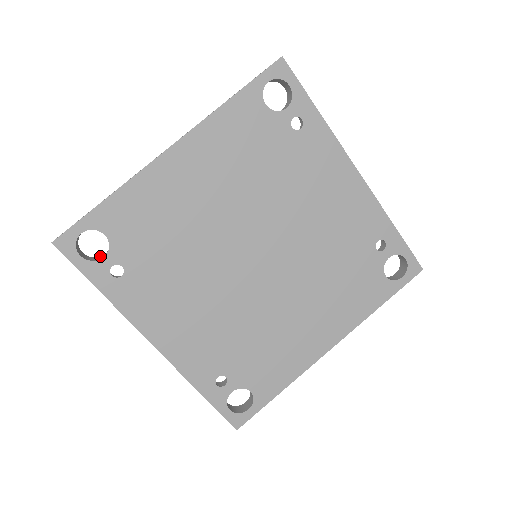
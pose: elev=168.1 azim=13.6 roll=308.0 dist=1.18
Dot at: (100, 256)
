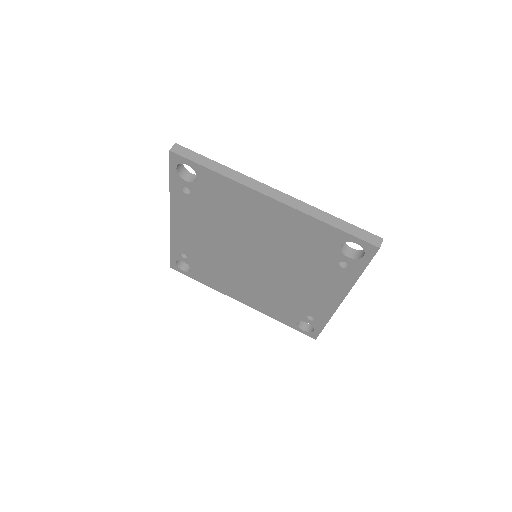
Dot at: occluded
